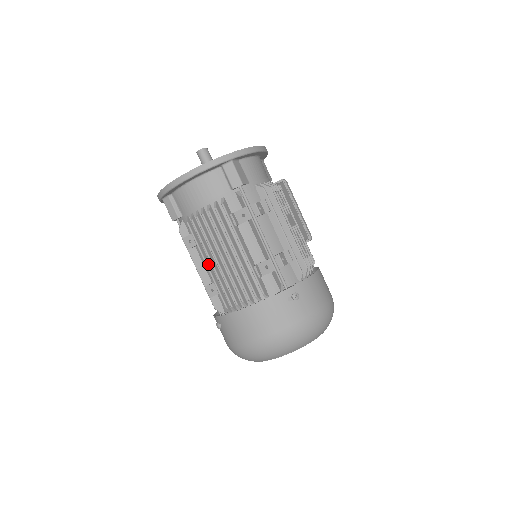
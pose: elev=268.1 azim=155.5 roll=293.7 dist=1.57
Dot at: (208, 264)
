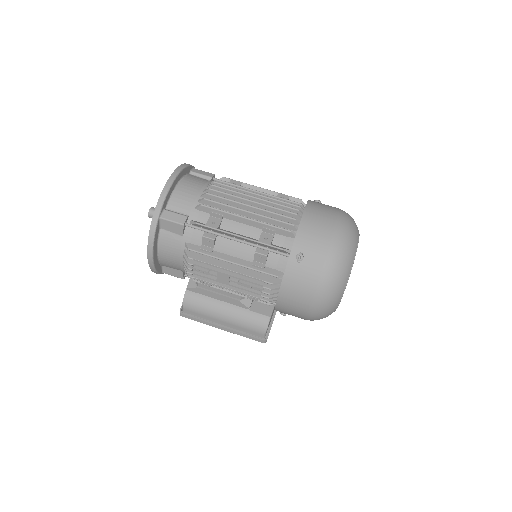
Dot at: (245, 218)
